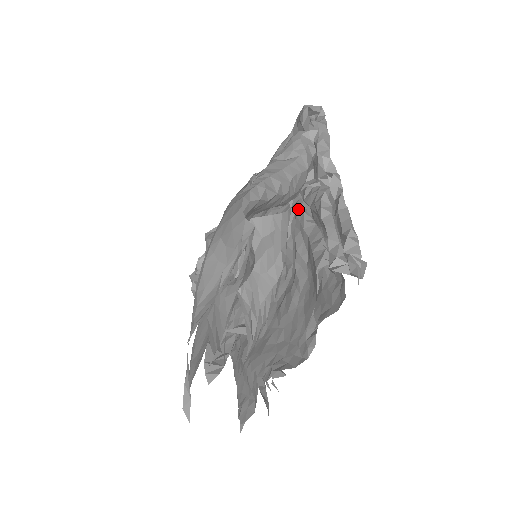
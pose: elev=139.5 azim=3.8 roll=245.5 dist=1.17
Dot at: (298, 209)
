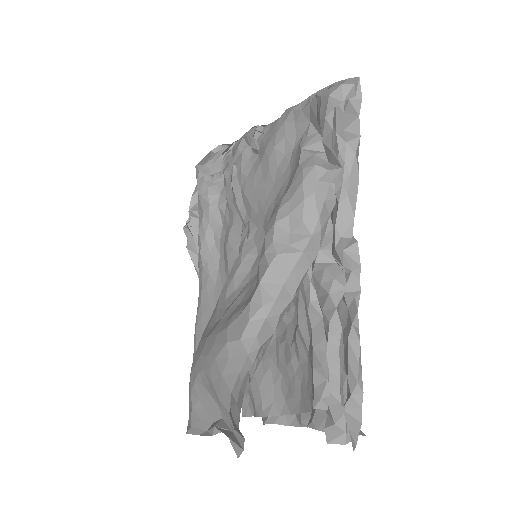
Dot at: occluded
